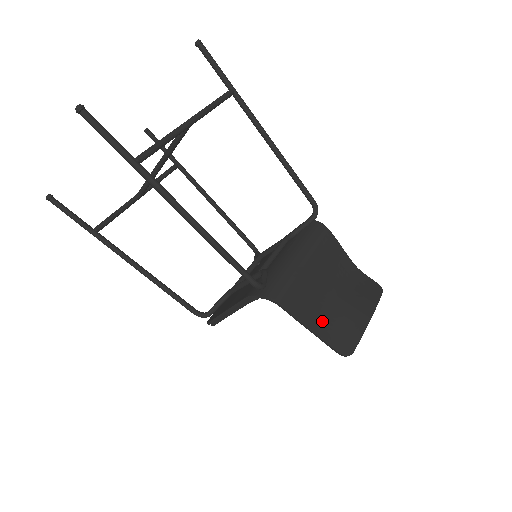
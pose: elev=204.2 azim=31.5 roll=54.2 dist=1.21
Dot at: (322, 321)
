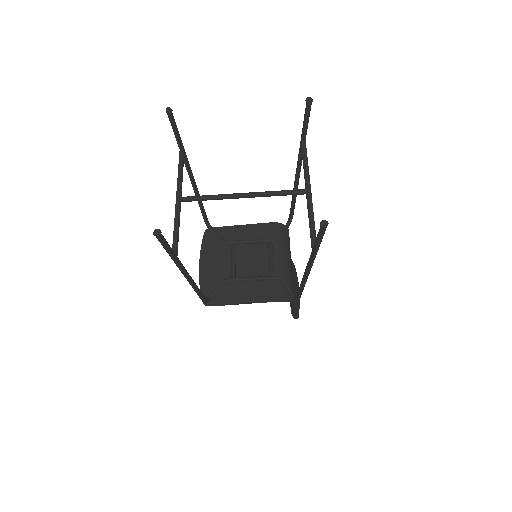
Dot at: occluded
